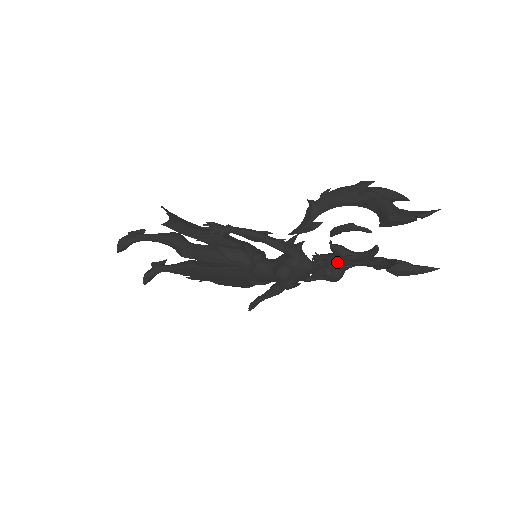
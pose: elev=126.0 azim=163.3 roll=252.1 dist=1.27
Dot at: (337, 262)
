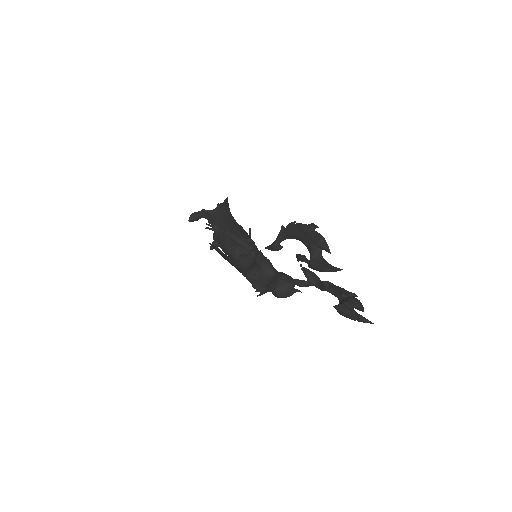
Dot at: (280, 283)
